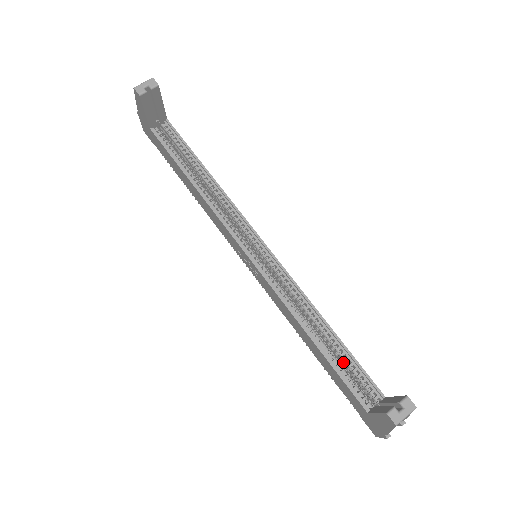
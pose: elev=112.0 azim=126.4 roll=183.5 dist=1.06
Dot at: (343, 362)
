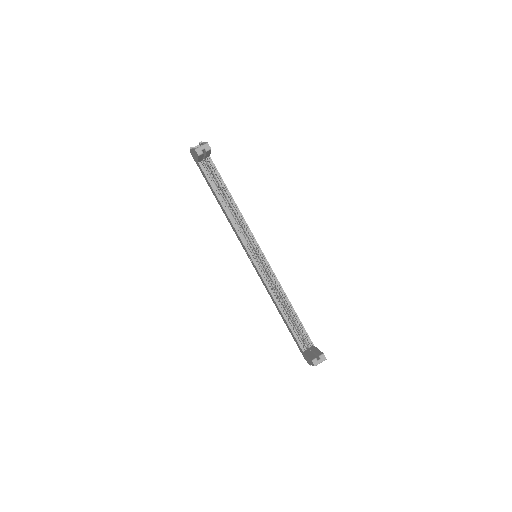
Dot at: (296, 324)
